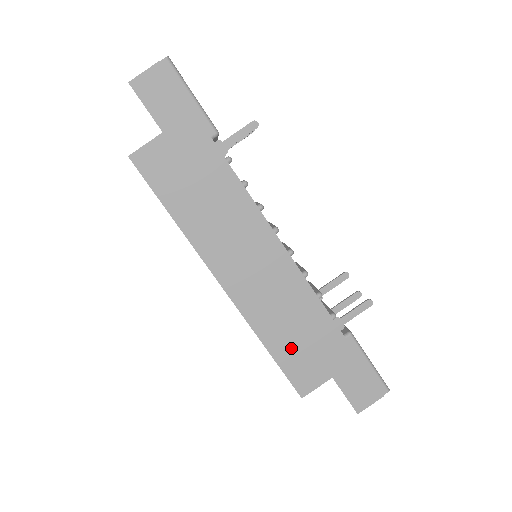
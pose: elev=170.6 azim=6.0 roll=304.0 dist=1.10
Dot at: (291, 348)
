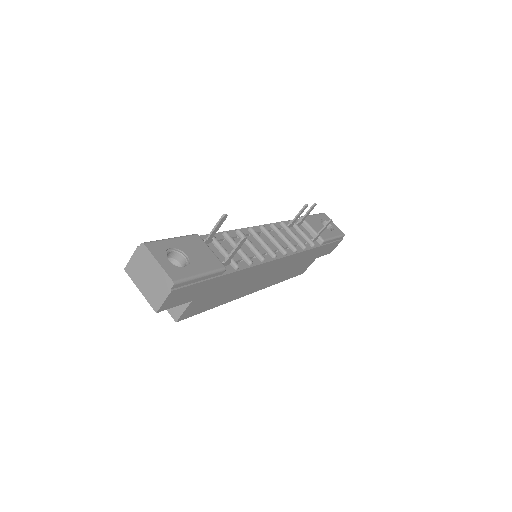
Dot at: (294, 271)
